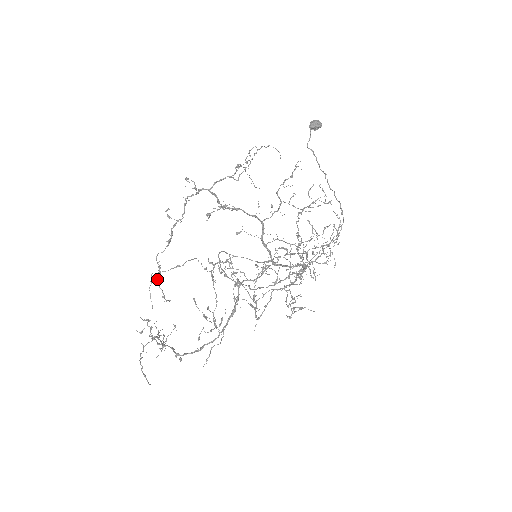
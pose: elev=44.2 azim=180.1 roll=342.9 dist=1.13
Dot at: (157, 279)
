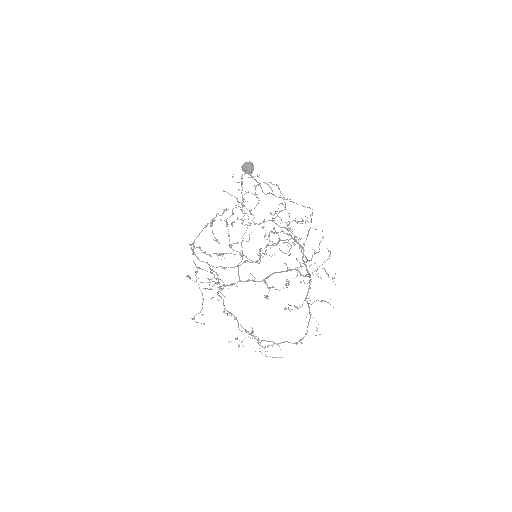
Dot at: occluded
